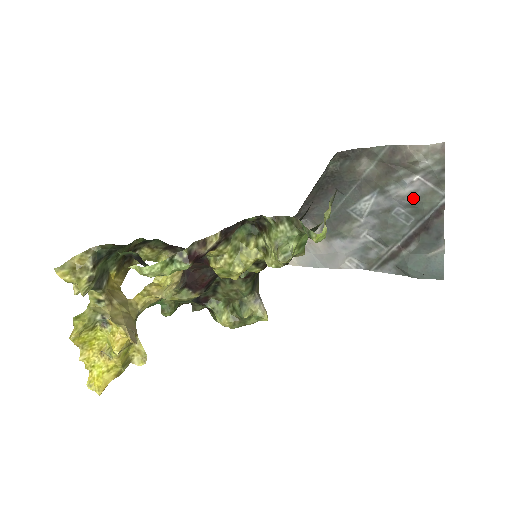
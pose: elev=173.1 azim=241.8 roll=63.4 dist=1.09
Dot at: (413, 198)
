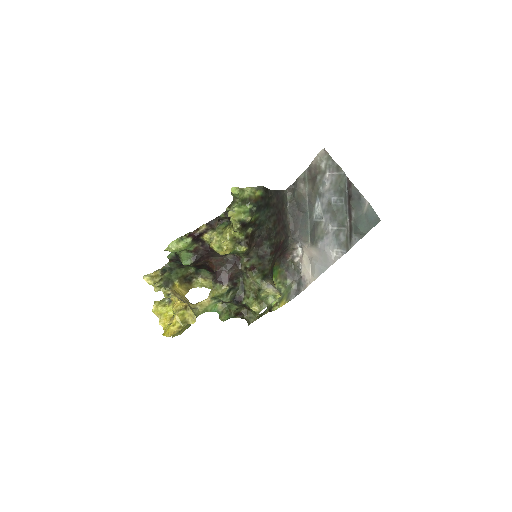
Dot at: (333, 186)
